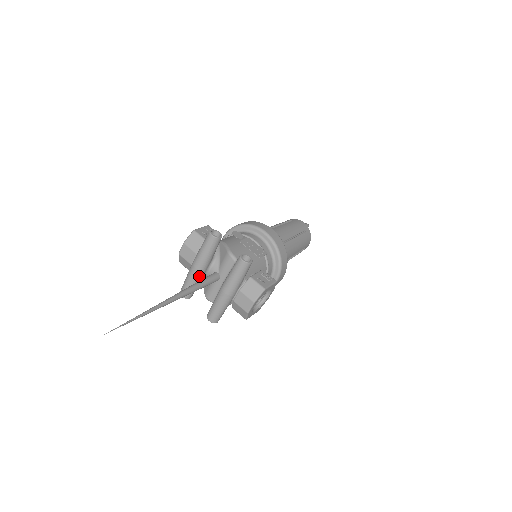
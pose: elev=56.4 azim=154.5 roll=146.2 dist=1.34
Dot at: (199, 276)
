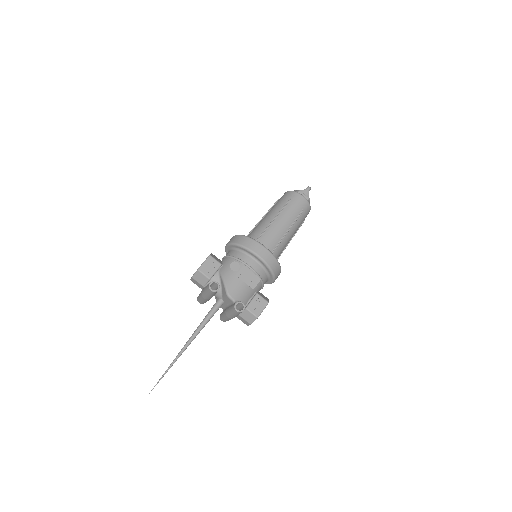
Dot at: occluded
